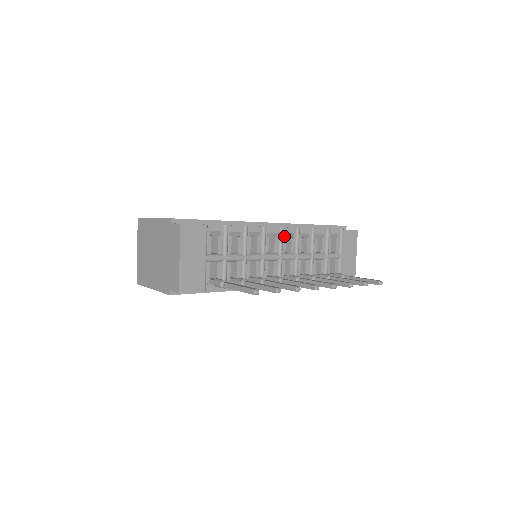
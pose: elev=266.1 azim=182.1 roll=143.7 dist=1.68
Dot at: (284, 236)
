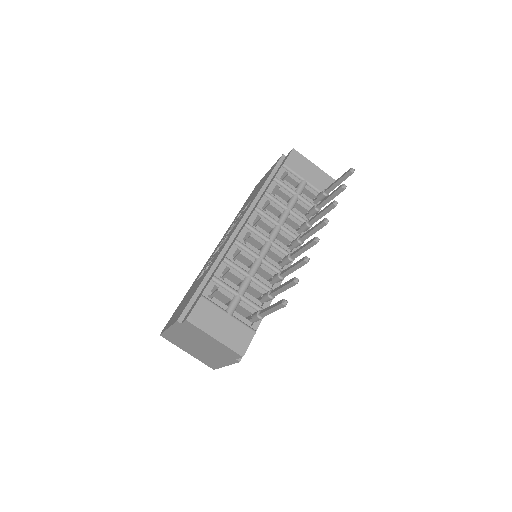
Dot at: (255, 223)
